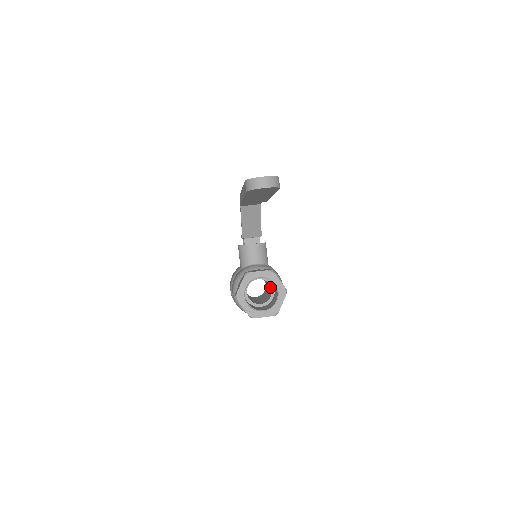
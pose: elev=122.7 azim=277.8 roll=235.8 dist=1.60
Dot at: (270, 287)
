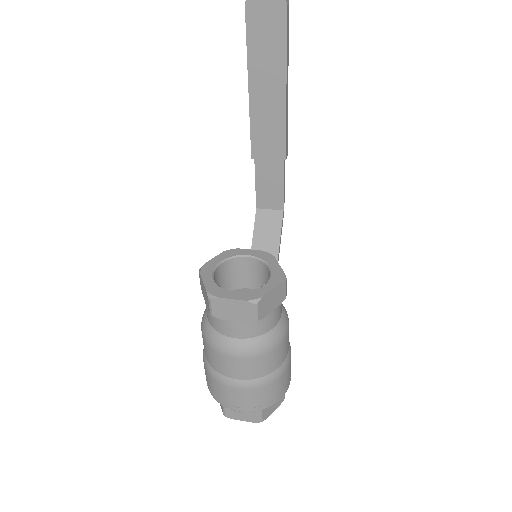
Dot at: occluded
